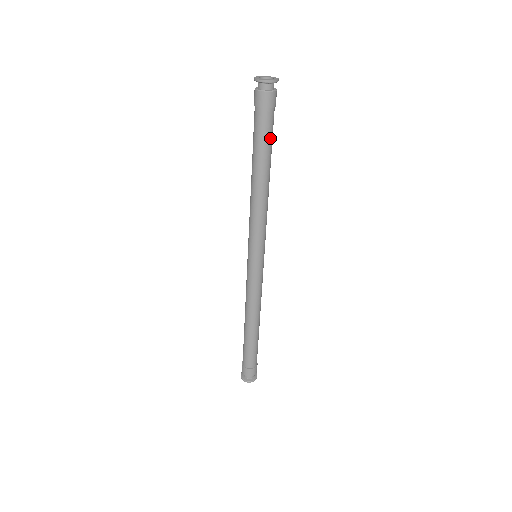
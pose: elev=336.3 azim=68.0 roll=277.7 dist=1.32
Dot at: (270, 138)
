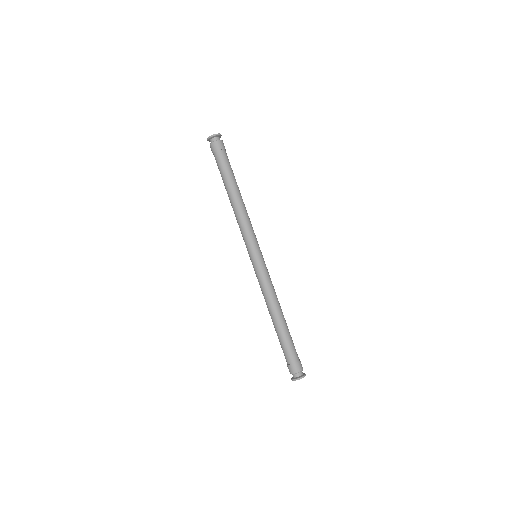
Dot at: (231, 168)
